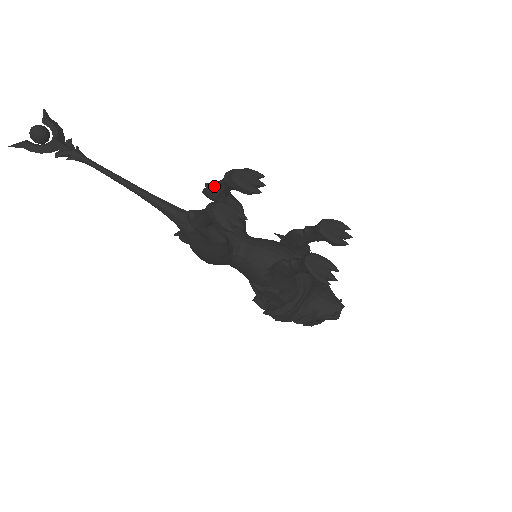
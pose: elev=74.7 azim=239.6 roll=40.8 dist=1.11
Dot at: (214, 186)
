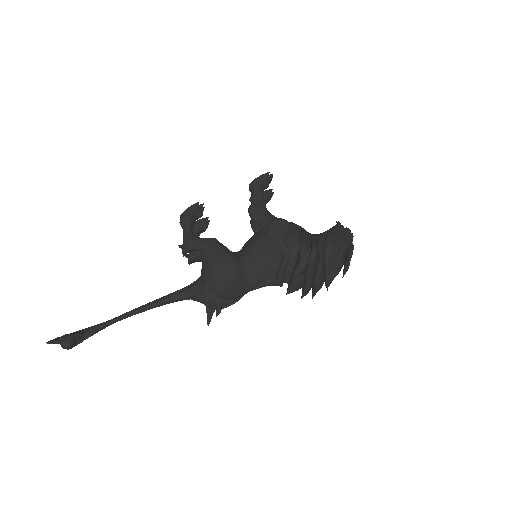
Dot at: occluded
